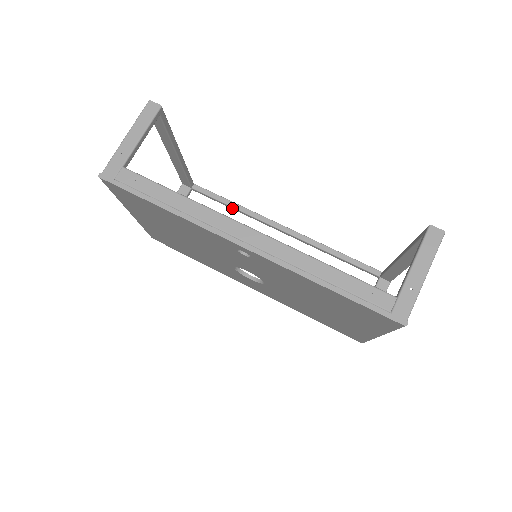
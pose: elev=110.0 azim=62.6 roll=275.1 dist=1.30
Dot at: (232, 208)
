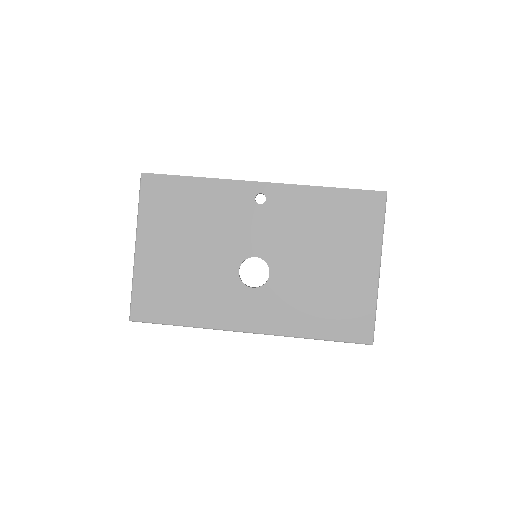
Dot at: occluded
